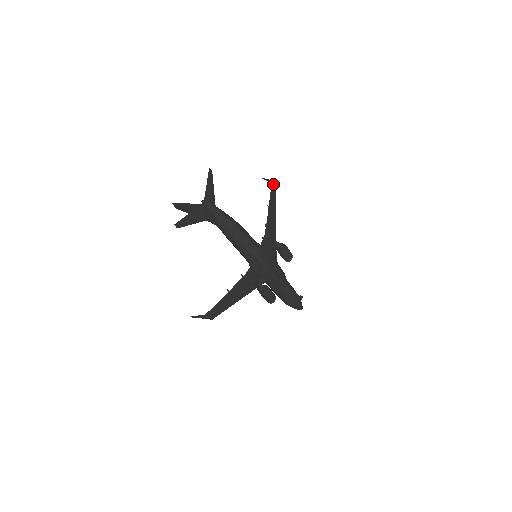
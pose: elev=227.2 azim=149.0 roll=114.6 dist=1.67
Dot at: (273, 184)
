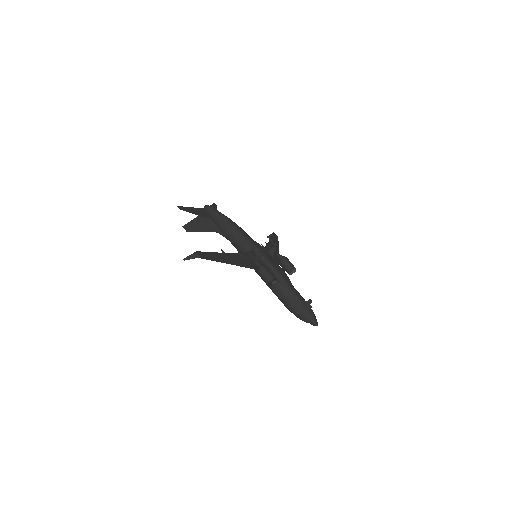
Dot at: (275, 234)
